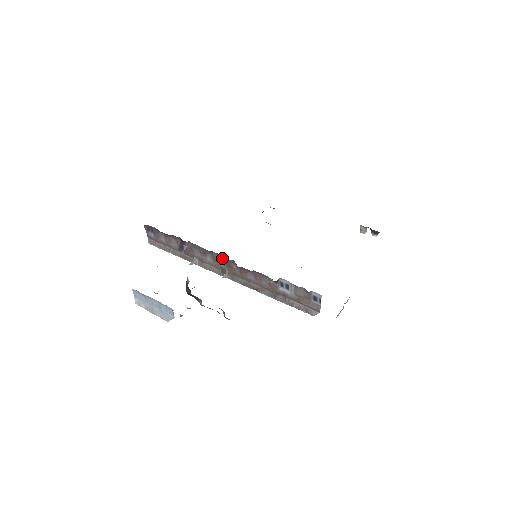
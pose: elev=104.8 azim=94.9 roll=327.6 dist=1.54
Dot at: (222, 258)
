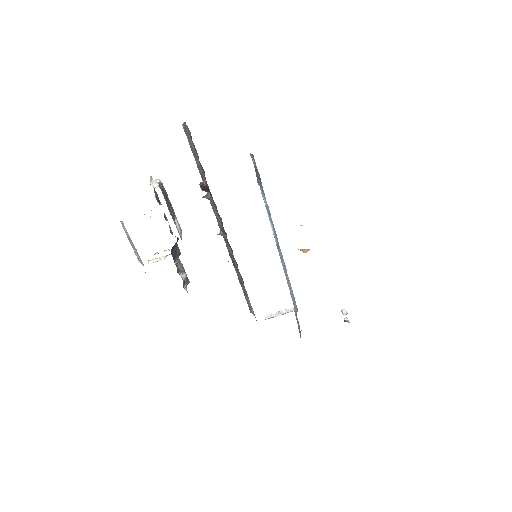
Dot at: occluded
